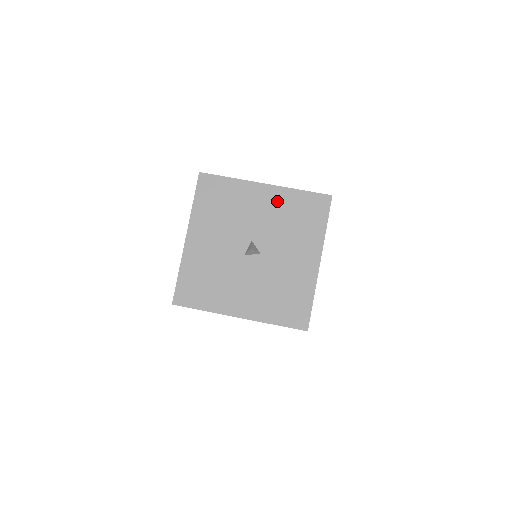
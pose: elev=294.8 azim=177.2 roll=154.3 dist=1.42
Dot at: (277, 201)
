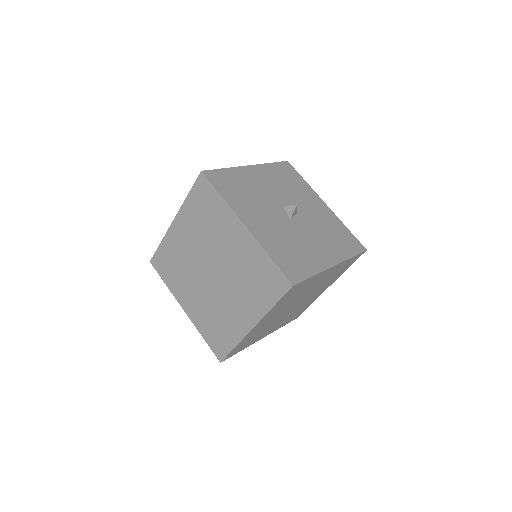
Dot at: (267, 174)
